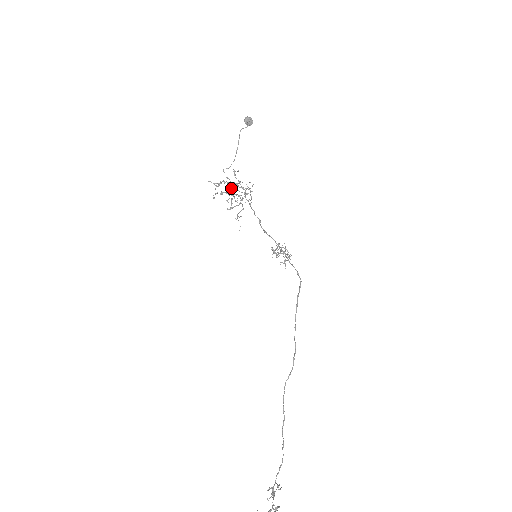
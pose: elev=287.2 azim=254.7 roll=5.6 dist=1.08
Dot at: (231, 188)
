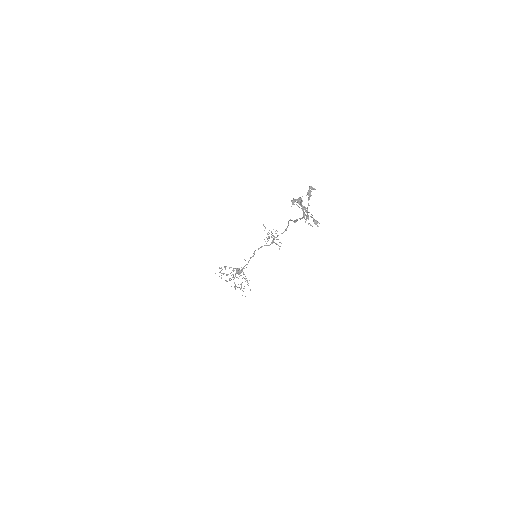
Dot at: occluded
